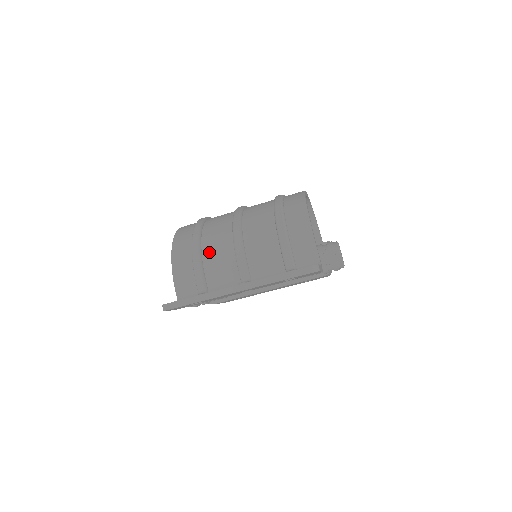
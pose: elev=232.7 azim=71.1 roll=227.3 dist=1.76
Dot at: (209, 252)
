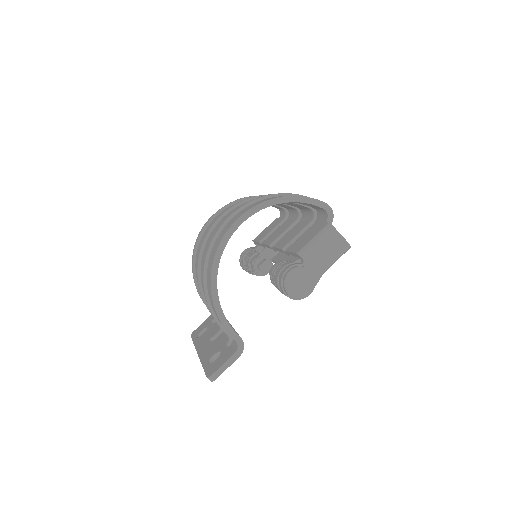
Dot at: occluded
